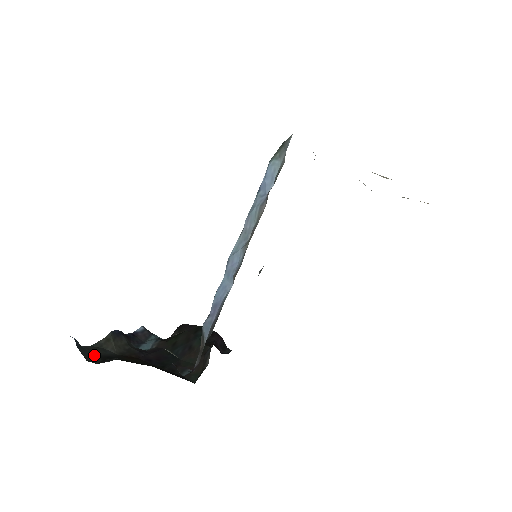
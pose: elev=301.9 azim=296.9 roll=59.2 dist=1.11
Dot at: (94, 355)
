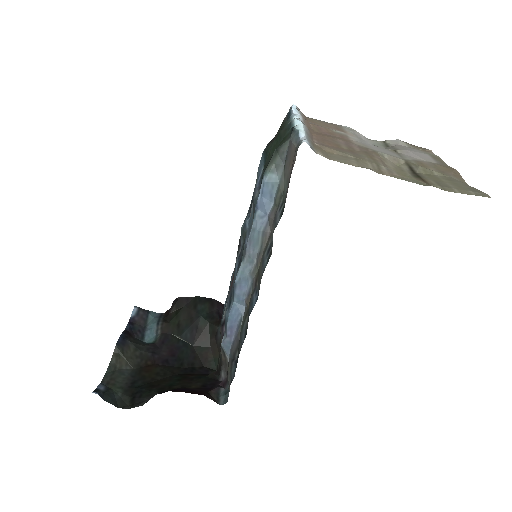
Dot at: (119, 393)
